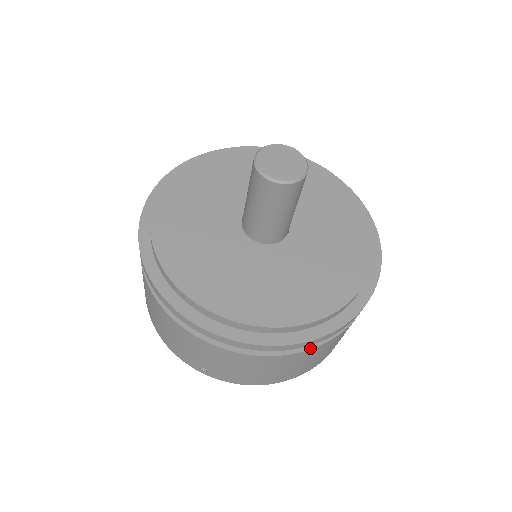
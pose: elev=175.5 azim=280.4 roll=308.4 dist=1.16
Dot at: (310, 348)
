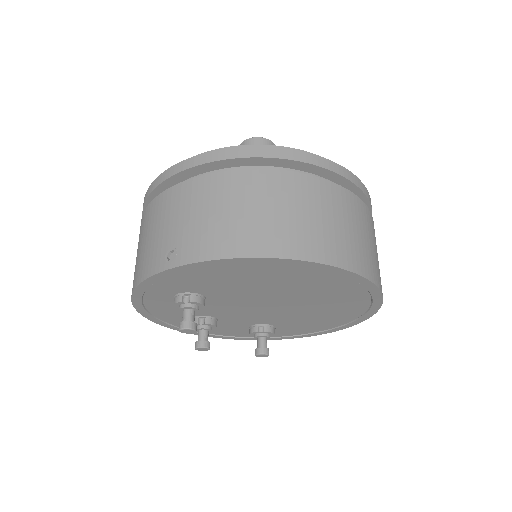
Dot at: (284, 171)
